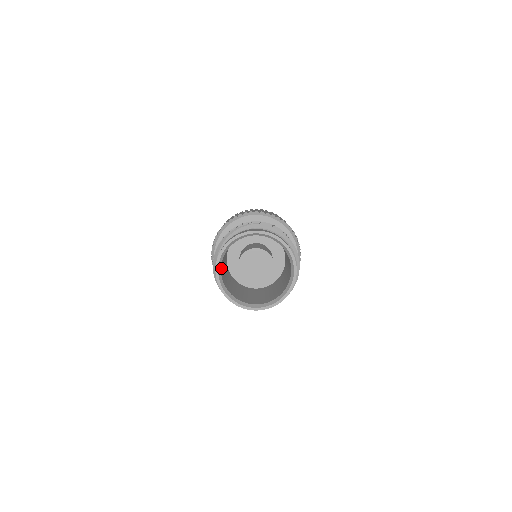
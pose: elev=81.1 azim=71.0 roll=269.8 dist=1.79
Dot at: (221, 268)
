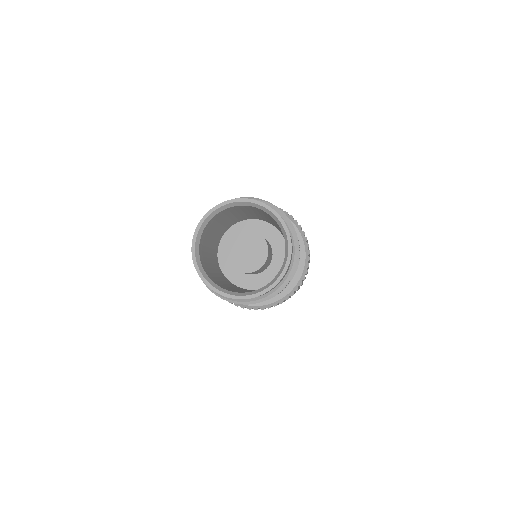
Dot at: (209, 224)
